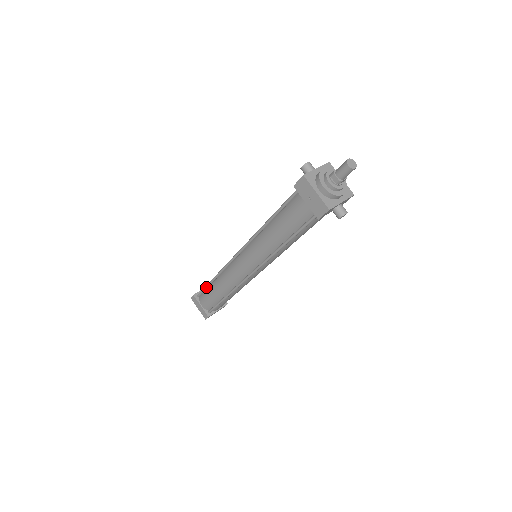
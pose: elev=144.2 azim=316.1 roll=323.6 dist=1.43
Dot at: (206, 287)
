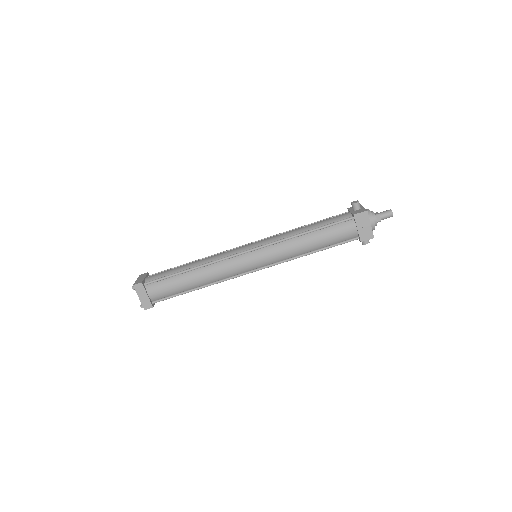
Dot at: (171, 276)
